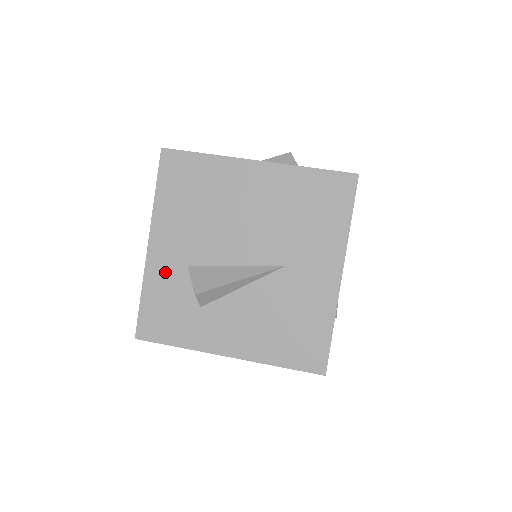
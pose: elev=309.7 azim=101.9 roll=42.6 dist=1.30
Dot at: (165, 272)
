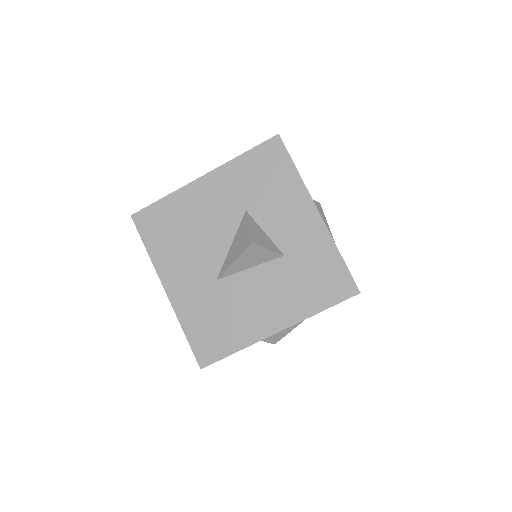
Dot at: occluded
